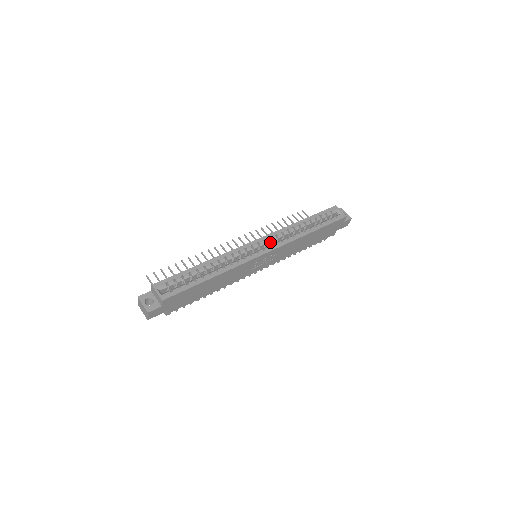
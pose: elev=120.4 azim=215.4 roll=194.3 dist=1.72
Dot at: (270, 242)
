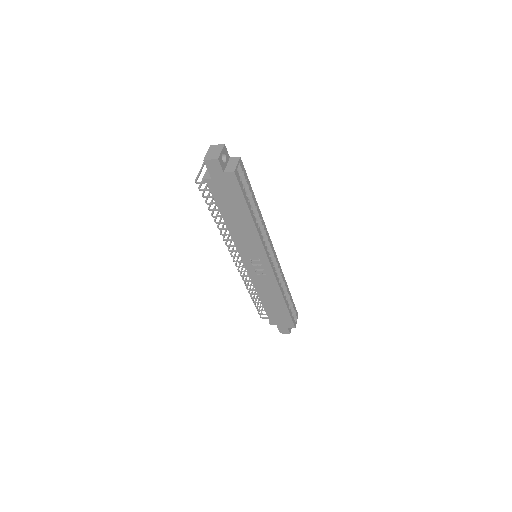
Dot at: occluded
